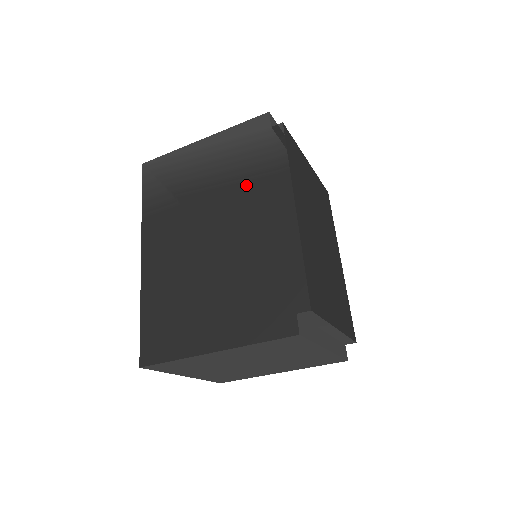
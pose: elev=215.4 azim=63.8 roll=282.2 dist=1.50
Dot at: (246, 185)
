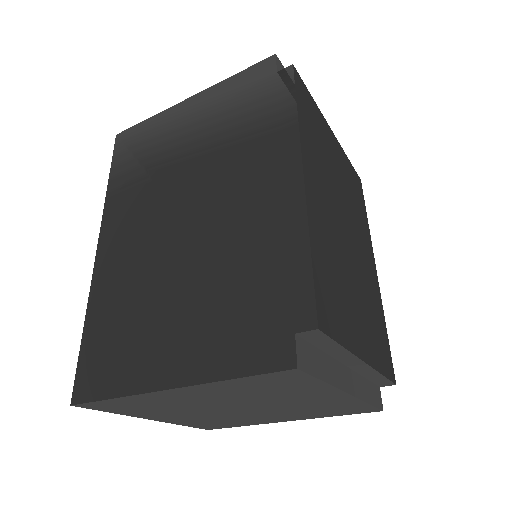
Dot at: (237, 149)
